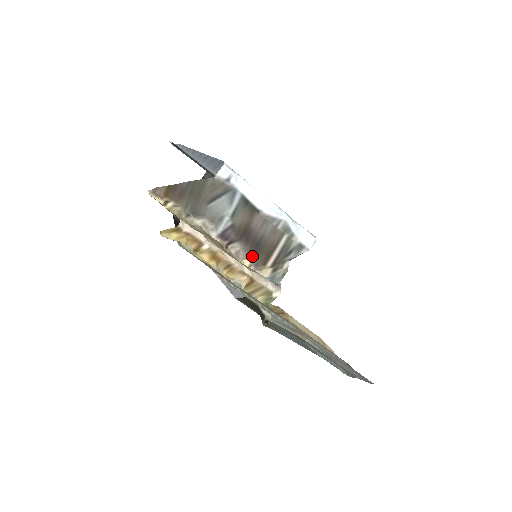
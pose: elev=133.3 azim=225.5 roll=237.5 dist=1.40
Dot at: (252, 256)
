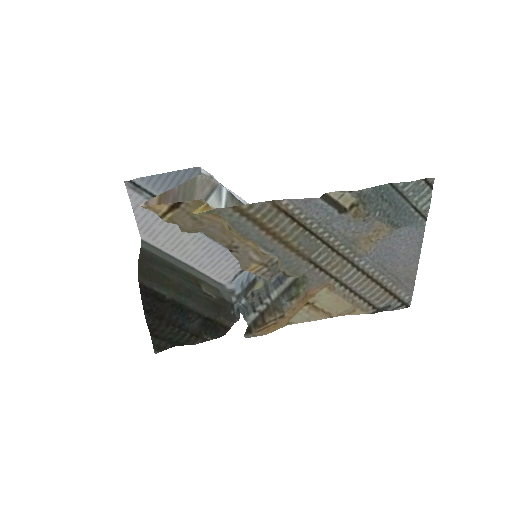
Dot at: occluded
